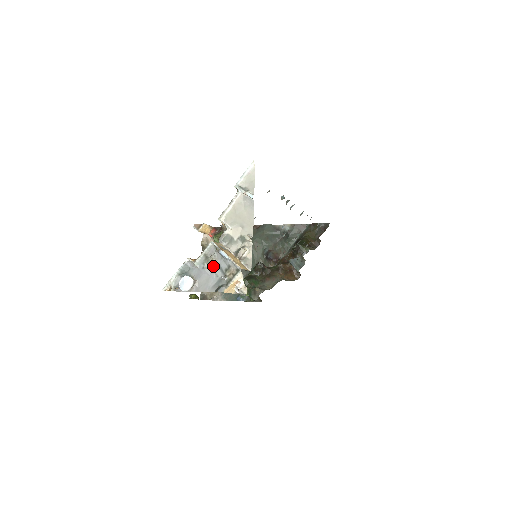
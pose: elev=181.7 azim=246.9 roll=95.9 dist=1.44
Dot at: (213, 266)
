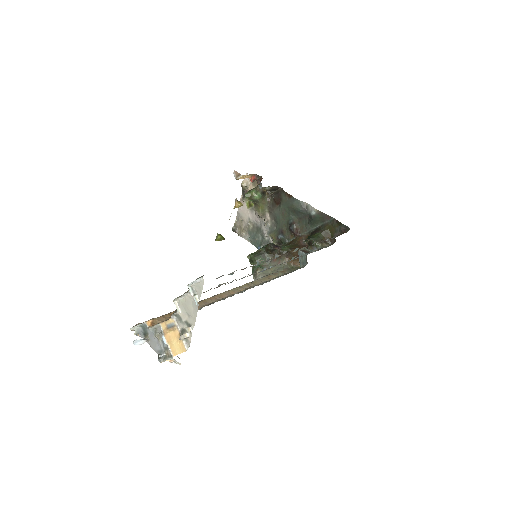
Dot at: (159, 340)
